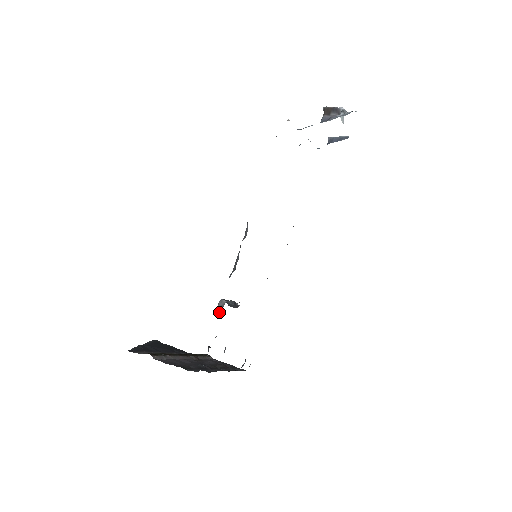
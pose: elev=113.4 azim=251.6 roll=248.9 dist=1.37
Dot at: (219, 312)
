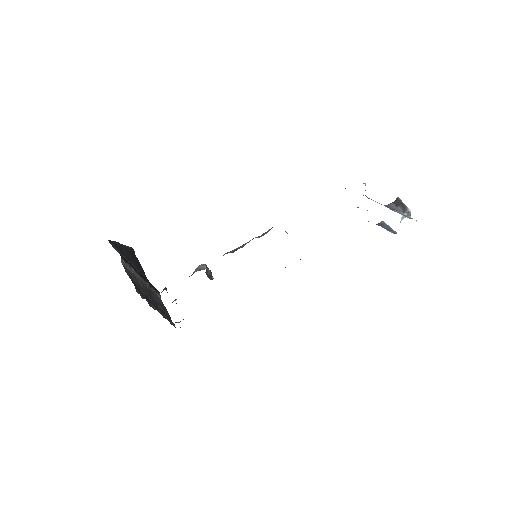
Dot at: (195, 271)
